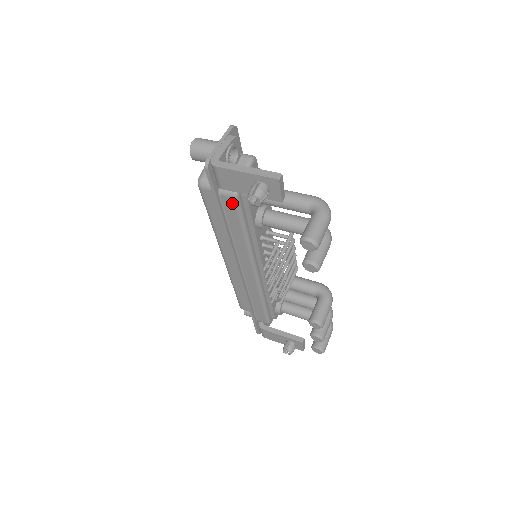
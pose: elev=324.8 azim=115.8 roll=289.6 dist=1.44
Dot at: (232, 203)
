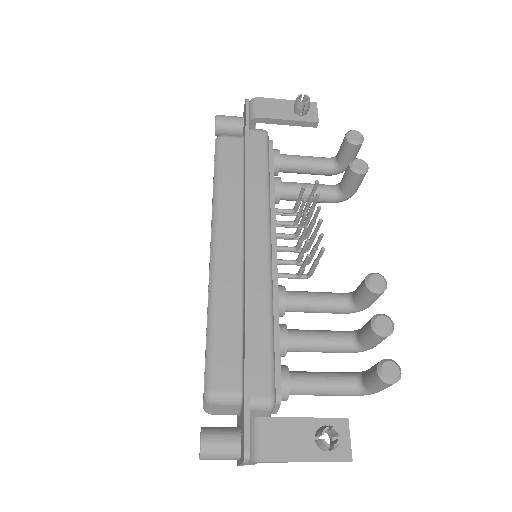
Dot at: (262, 138)
